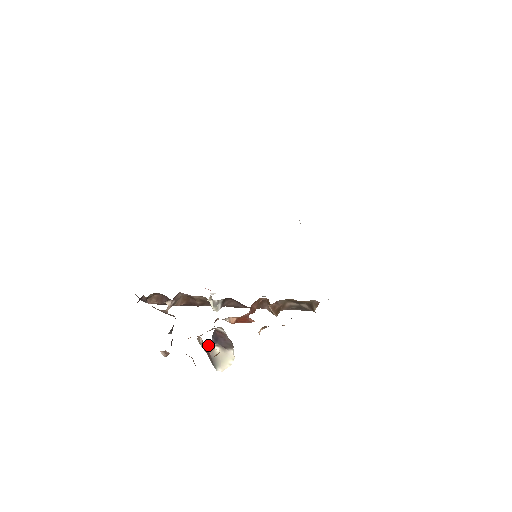
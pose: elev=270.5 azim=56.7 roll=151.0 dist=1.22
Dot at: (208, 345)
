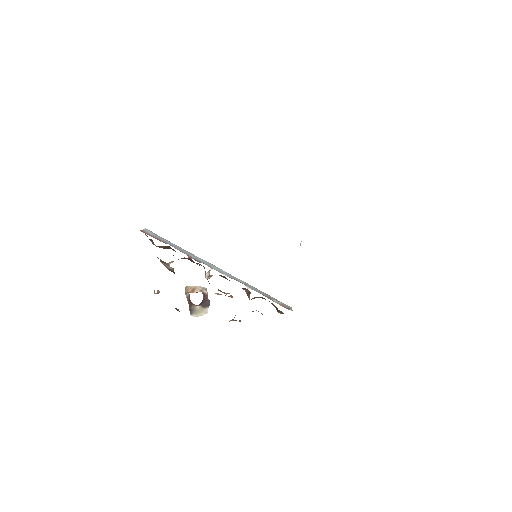
Dot at: occluded
